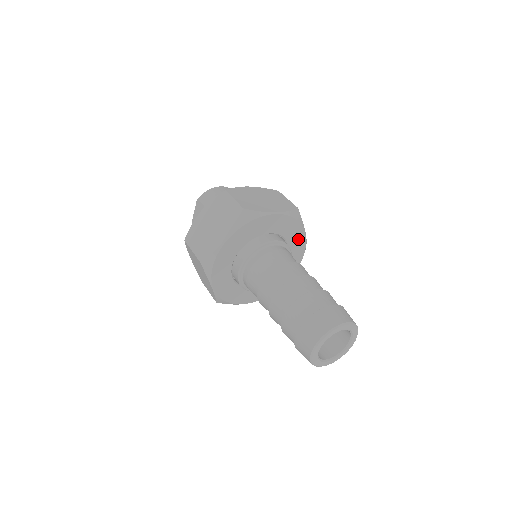
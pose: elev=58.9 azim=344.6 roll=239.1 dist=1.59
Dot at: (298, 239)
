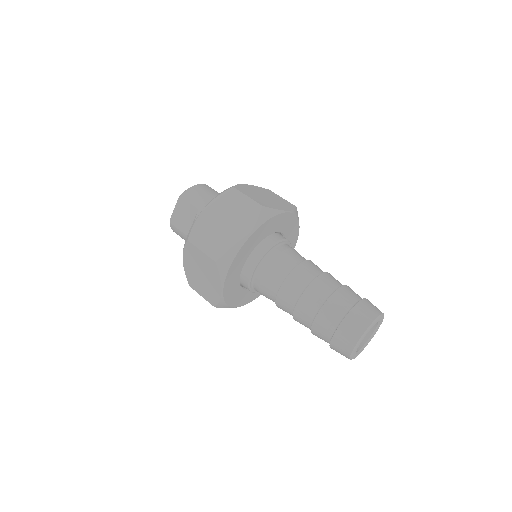
Dot at: (293, 238)
